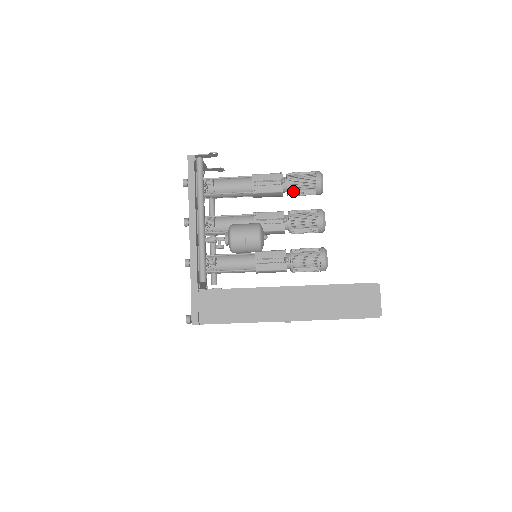
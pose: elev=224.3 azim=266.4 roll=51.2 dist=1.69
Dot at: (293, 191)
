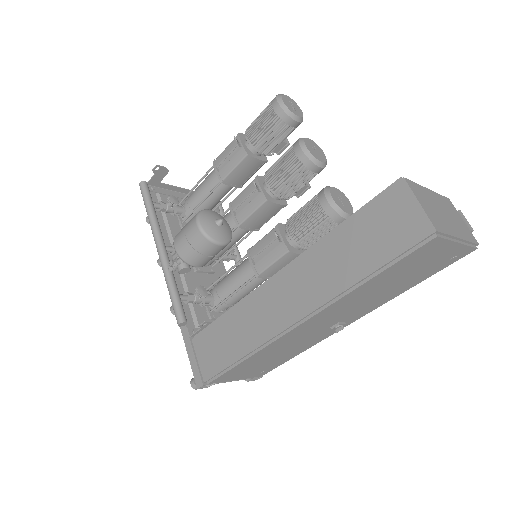
Dot at: (259, 144)
